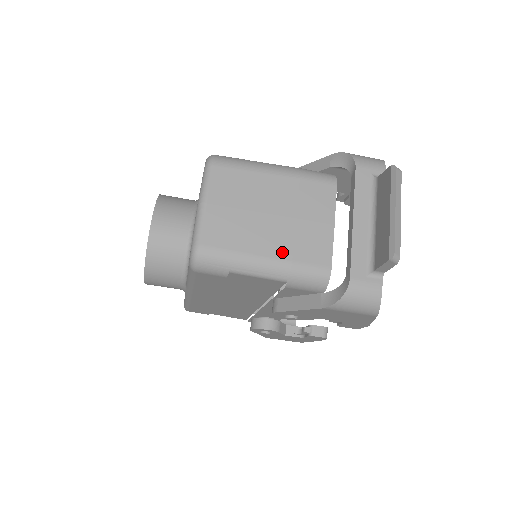
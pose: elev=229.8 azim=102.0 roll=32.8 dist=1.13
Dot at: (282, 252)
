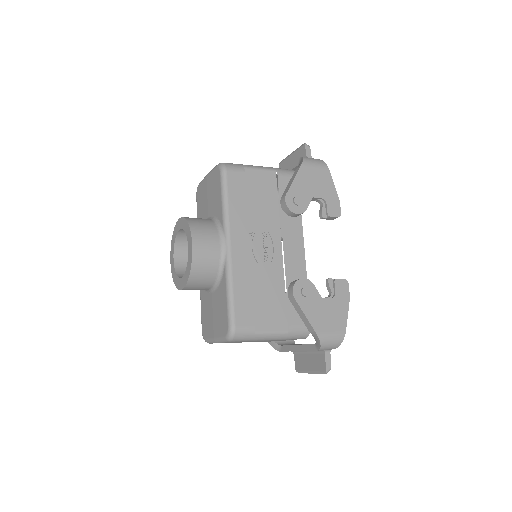
Dot at: occluded
